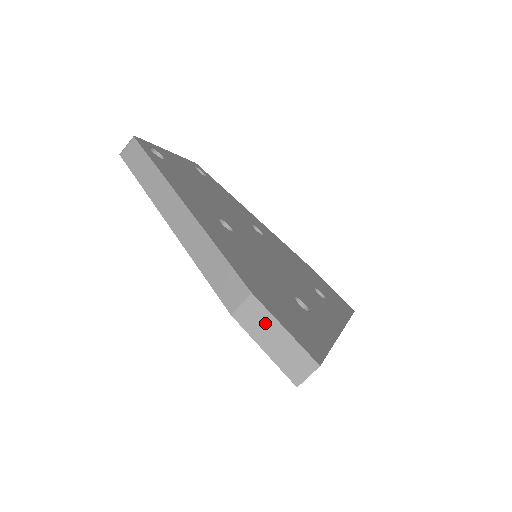
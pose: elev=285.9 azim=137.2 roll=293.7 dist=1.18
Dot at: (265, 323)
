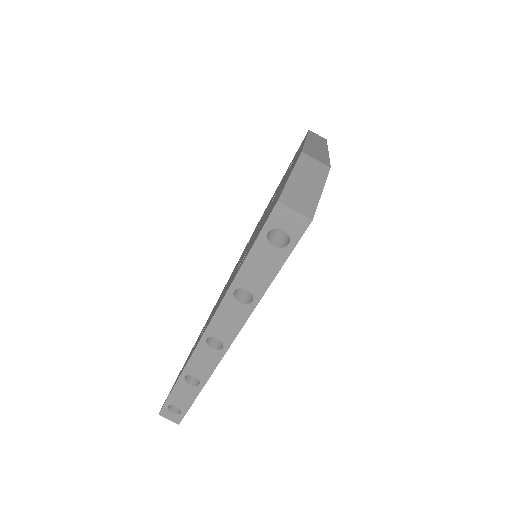
Dot at: (315, 176)
